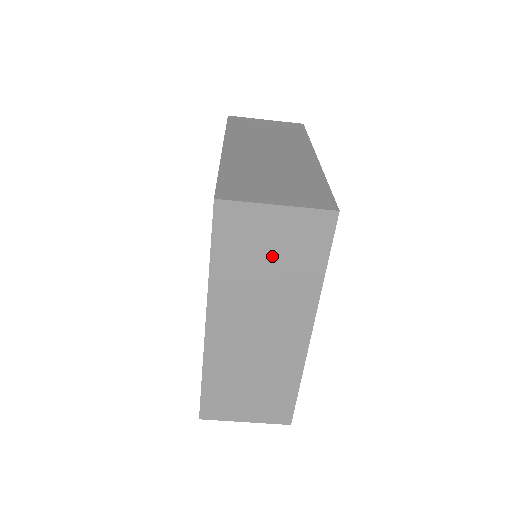
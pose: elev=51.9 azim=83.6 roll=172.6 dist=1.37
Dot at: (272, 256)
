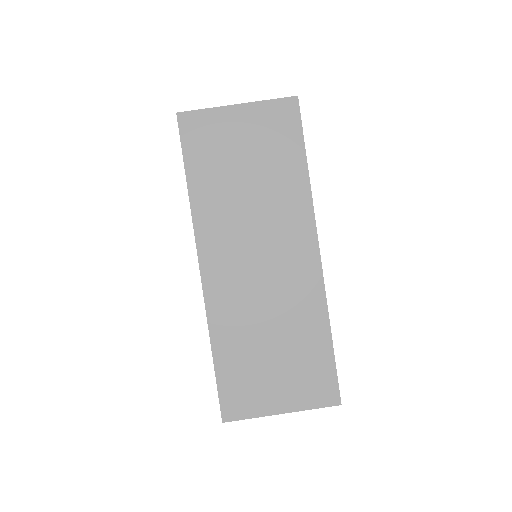
Dot at: (248, 161)
